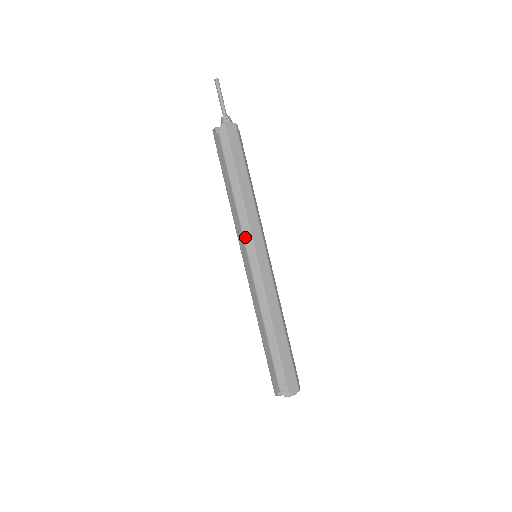
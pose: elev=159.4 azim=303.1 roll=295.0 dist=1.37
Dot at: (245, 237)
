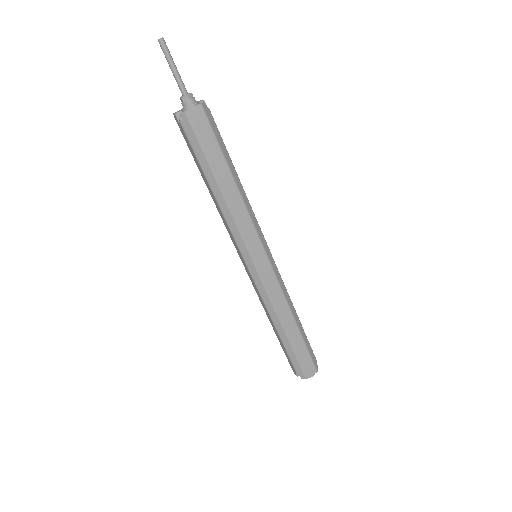
Dot at: (239, 245)
